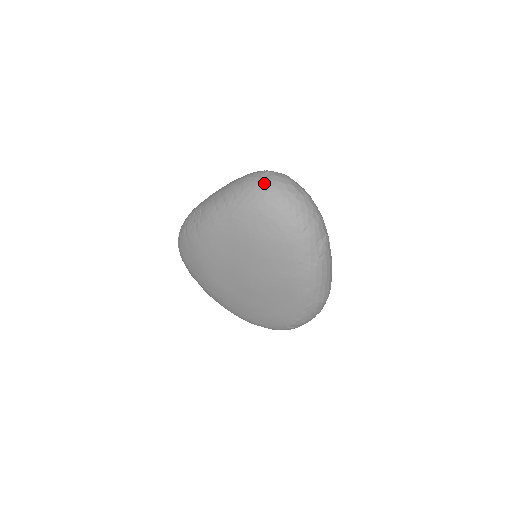
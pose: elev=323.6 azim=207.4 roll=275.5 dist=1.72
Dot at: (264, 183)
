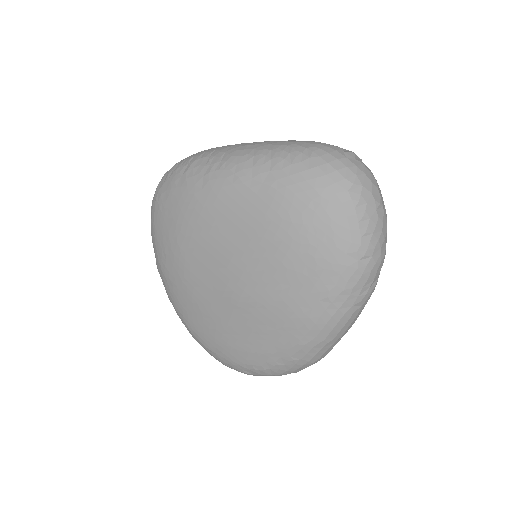
Dot at: (346, 164)
